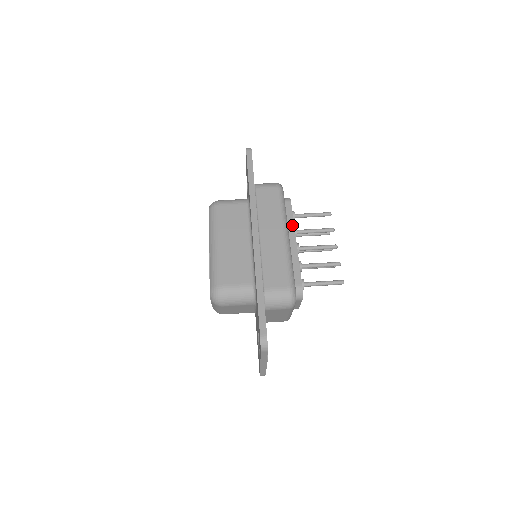
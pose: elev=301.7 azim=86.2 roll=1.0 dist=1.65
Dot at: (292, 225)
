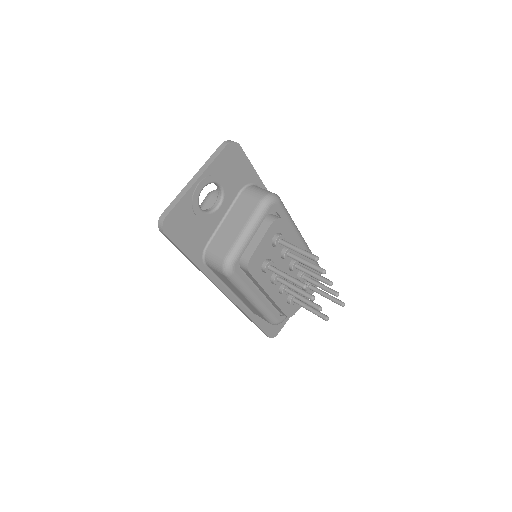
Dot at: (308, 260)
